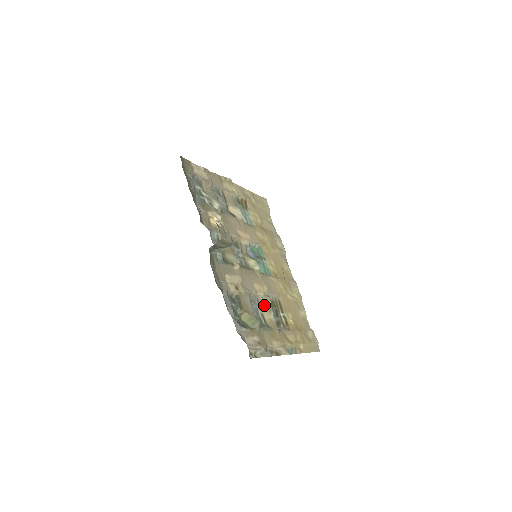
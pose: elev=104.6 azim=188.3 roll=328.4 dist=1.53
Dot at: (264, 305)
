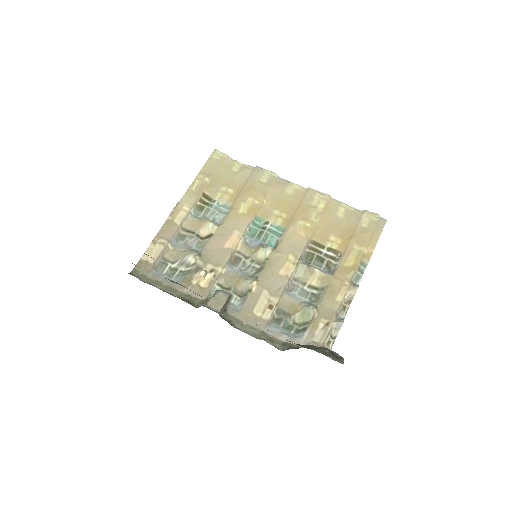
Dot at: (303, 275)
